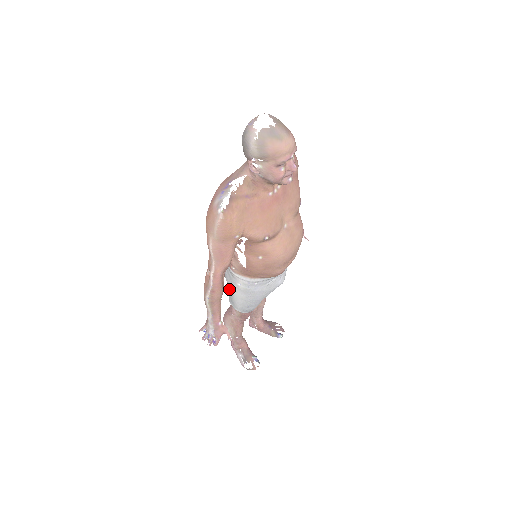
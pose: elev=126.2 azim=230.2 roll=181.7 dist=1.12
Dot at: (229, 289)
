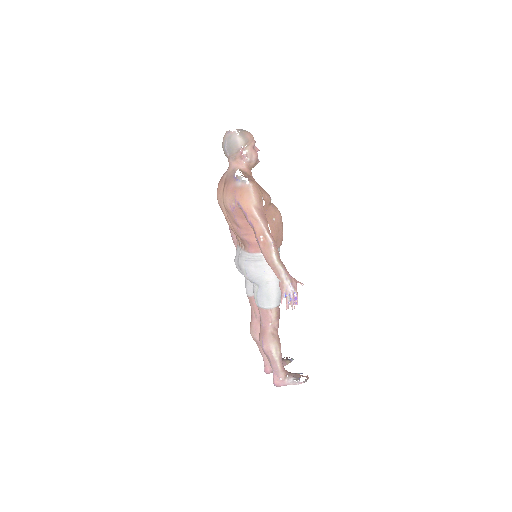
Dot at: (263, 282)
